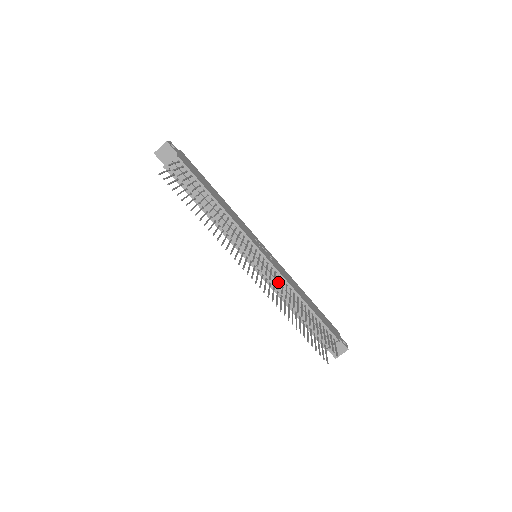
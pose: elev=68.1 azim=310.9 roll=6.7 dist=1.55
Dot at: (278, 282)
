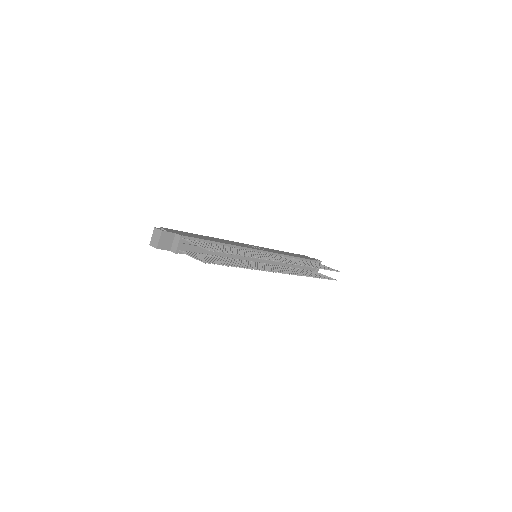
Dot at: (290, 260)
